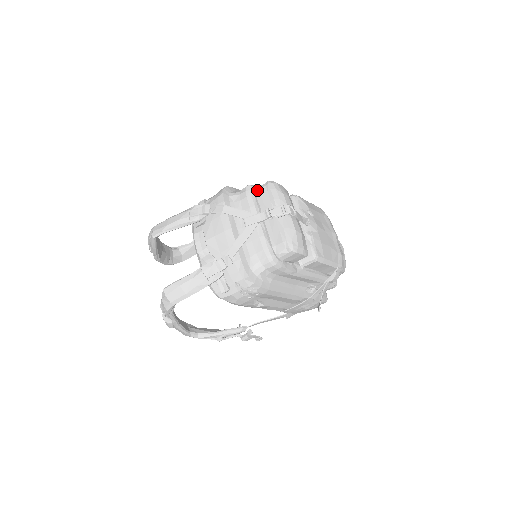
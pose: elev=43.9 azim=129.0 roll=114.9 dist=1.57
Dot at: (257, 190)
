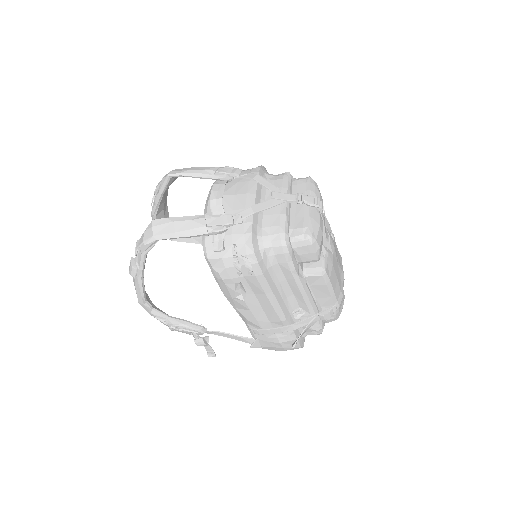
Dot at: (295, 180)
